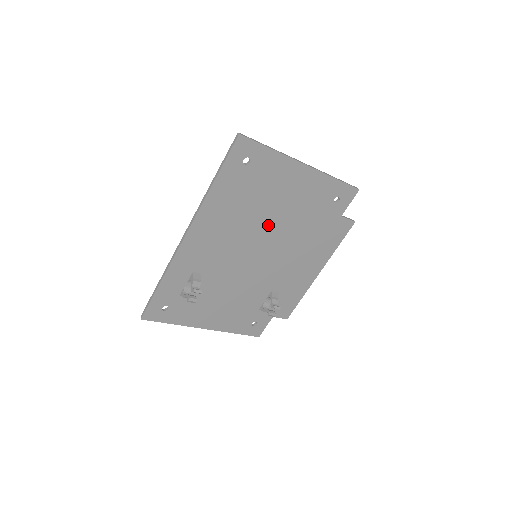
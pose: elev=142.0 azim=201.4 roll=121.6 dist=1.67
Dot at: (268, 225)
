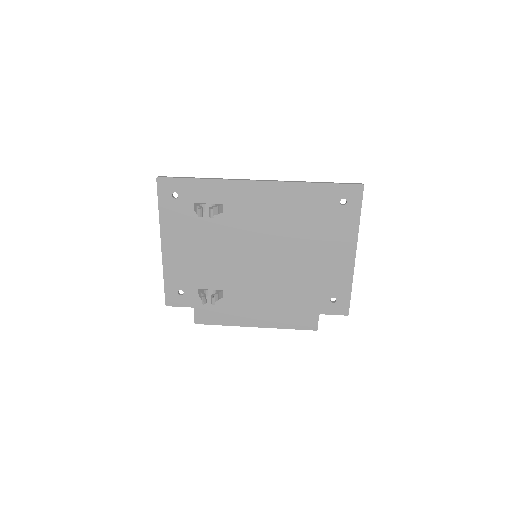
Dot at: (291, 251)
